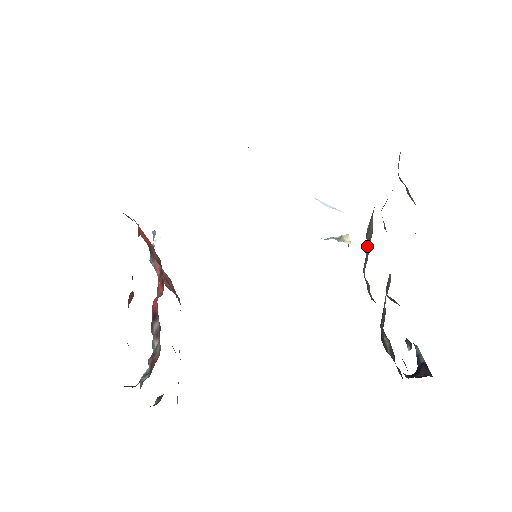
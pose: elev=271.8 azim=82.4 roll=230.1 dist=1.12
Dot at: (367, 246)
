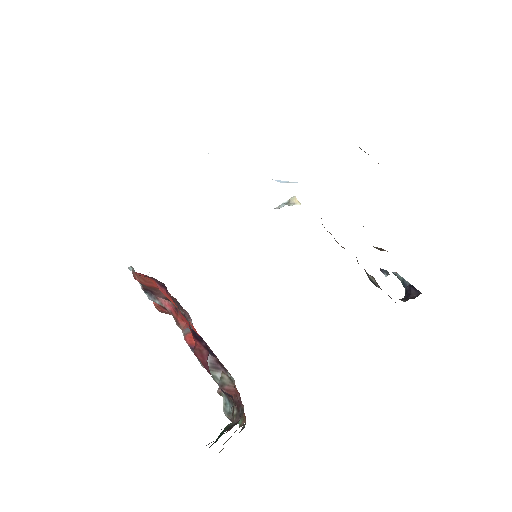
Dot at: occluded
